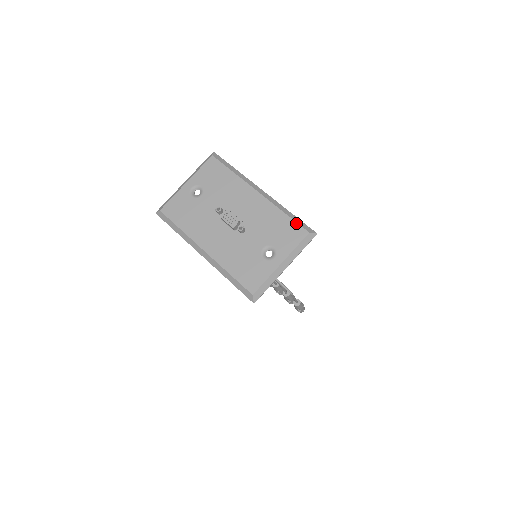
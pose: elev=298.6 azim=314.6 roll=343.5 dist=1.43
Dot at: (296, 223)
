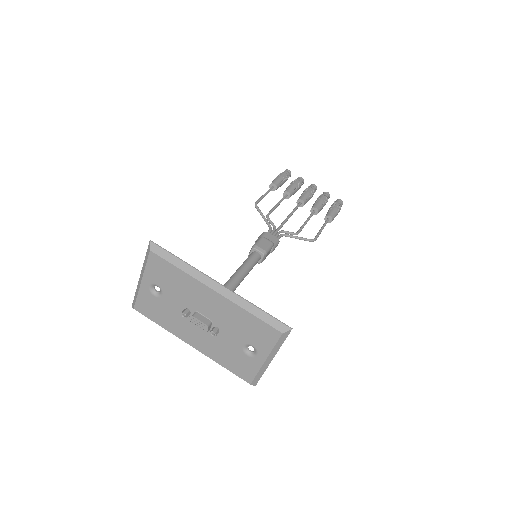
Dot at: (266, 324)
